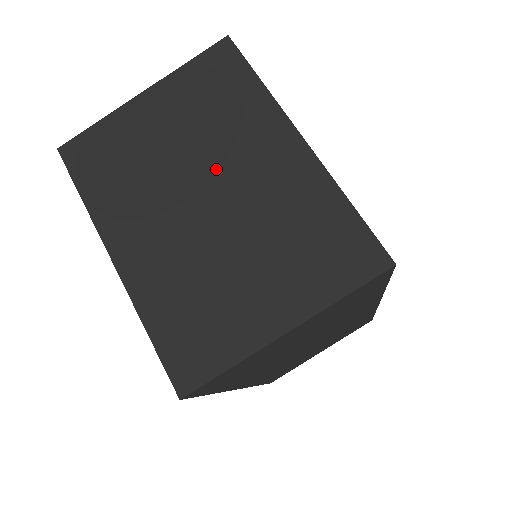
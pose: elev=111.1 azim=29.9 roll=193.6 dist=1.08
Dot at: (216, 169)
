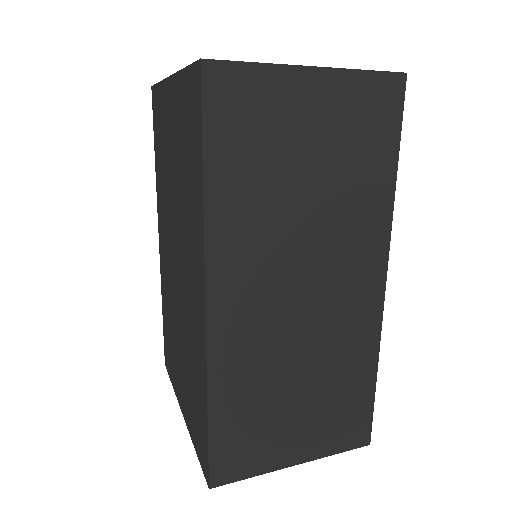
Dot at: occluded
